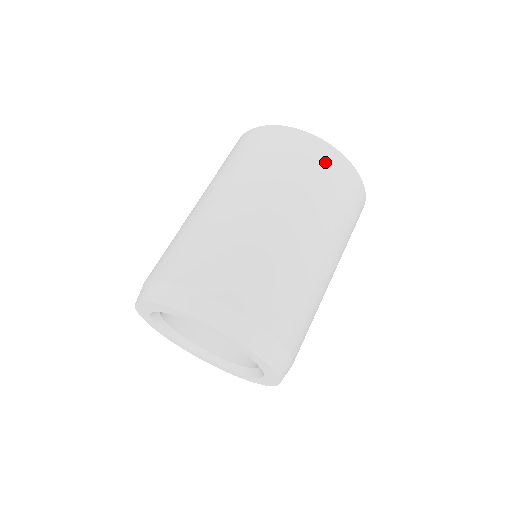
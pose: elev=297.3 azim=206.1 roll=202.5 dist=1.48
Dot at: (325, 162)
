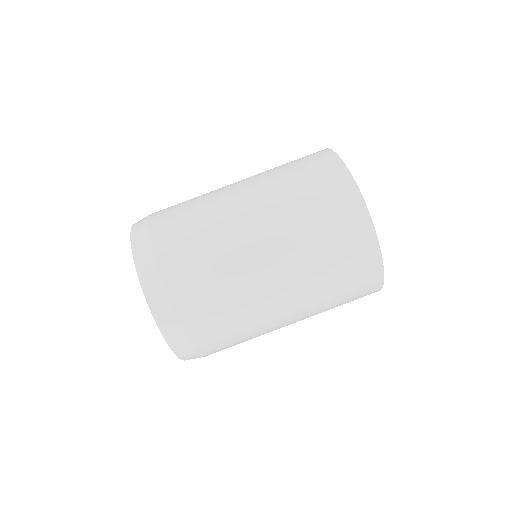
Dot at: (363, 290)
